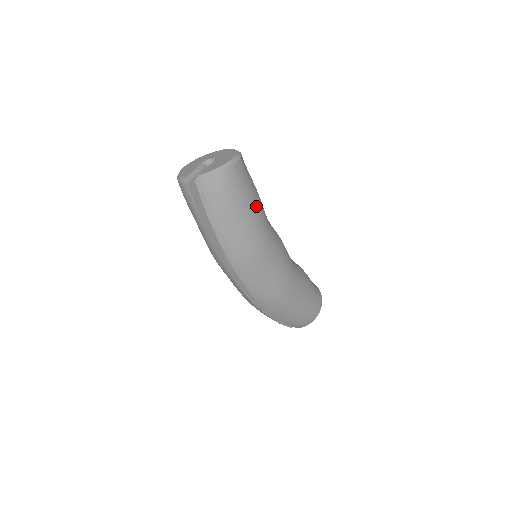
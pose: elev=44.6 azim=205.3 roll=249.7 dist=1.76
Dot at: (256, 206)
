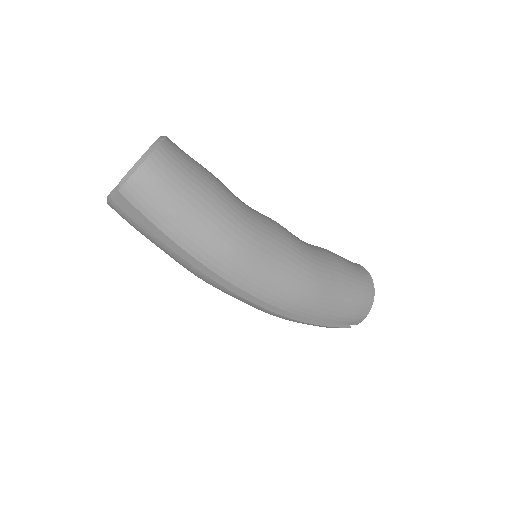
Dot at: (214, 189)
